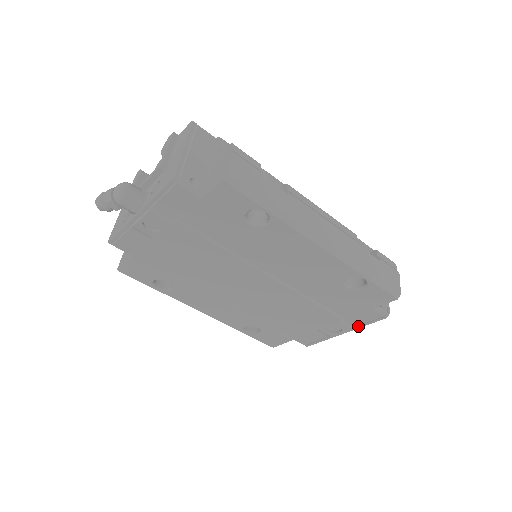
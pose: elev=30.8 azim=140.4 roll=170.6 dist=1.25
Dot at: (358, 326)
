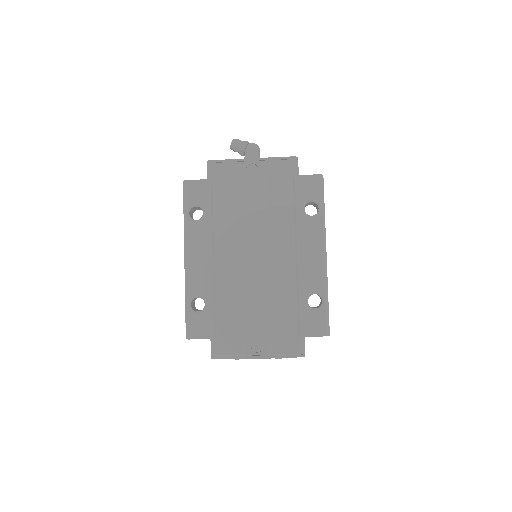
Dot at: (275, 355)
